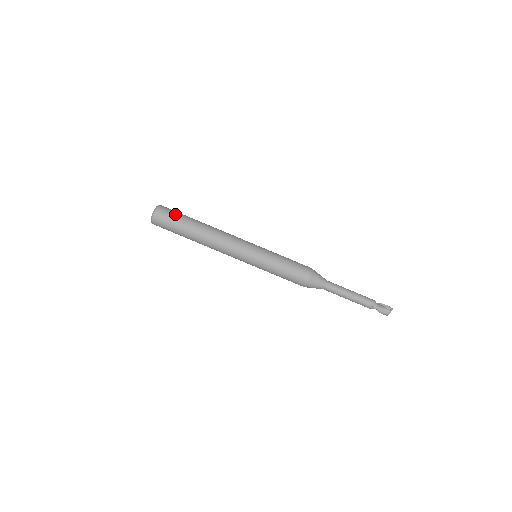
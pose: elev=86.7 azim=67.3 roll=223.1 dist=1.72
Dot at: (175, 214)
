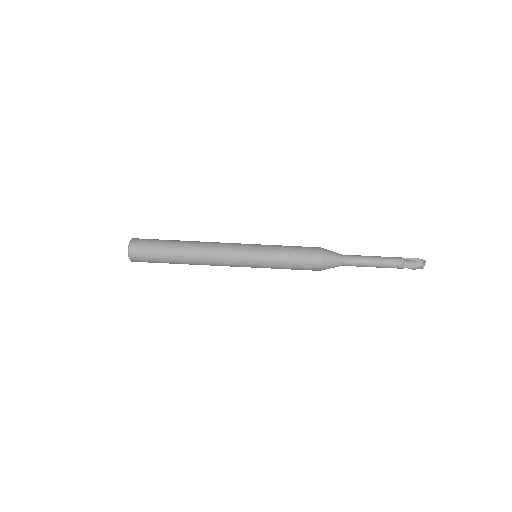
Dot at: (152, 246)
